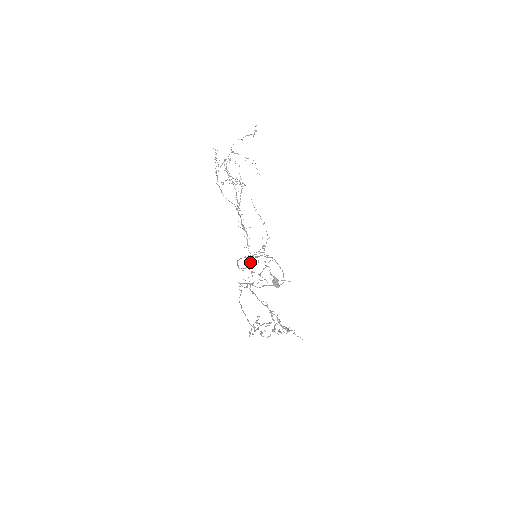
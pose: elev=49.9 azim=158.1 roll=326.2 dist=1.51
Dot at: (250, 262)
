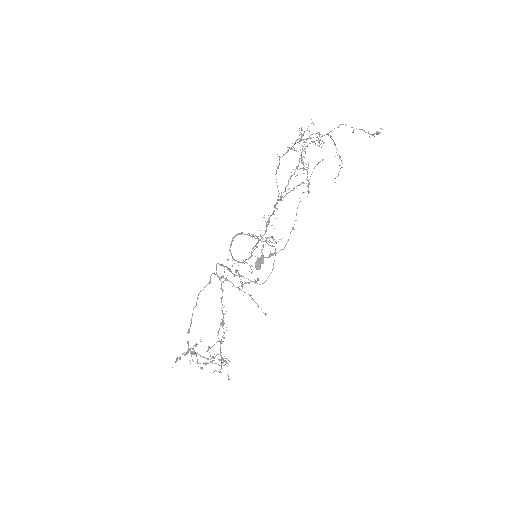
Dot at: occluded
